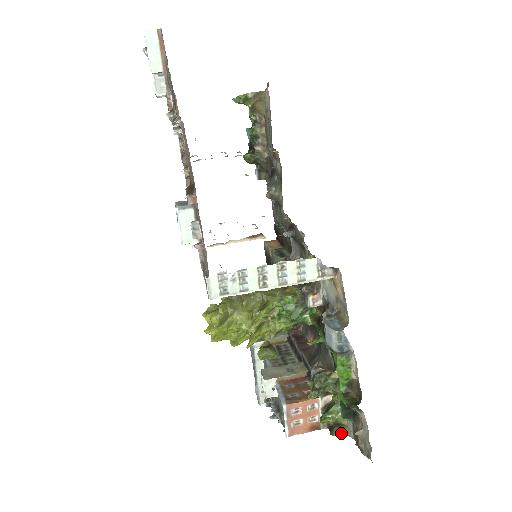
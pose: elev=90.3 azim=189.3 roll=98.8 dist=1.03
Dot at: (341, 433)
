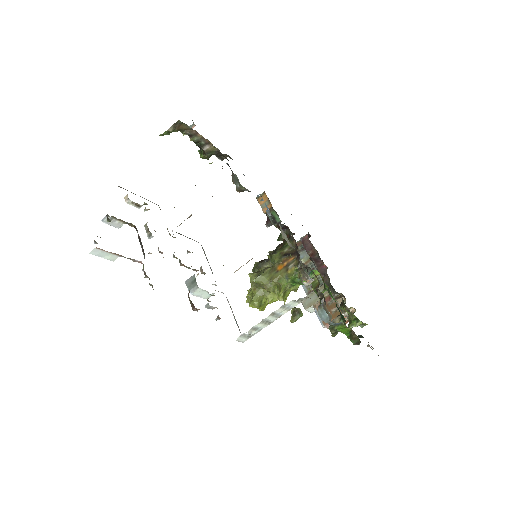
Dot at: (365, 325)
